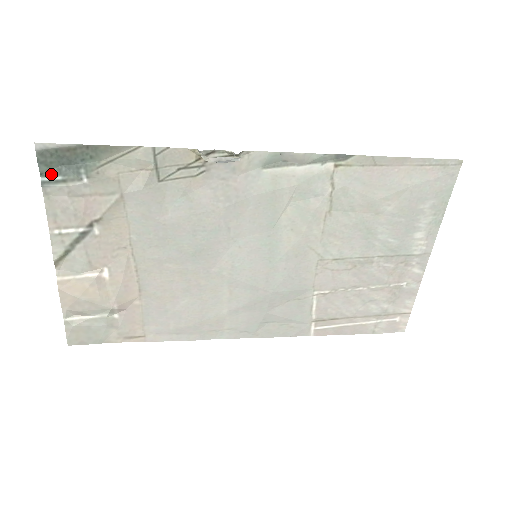
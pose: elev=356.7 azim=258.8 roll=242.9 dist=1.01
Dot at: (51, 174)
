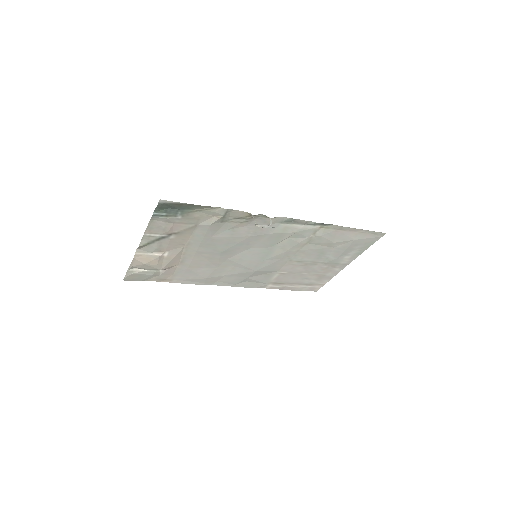
Dot at: (160, 212)
